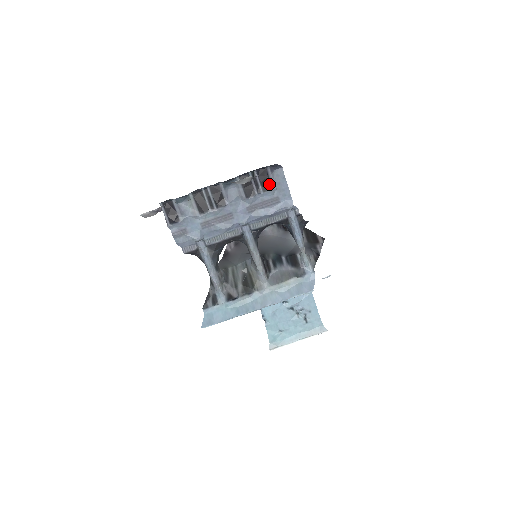
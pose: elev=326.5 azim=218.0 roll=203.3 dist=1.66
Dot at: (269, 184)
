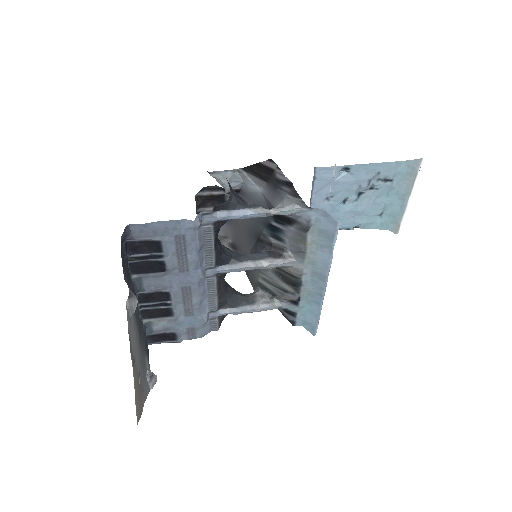
Dot at: (152, 243)
